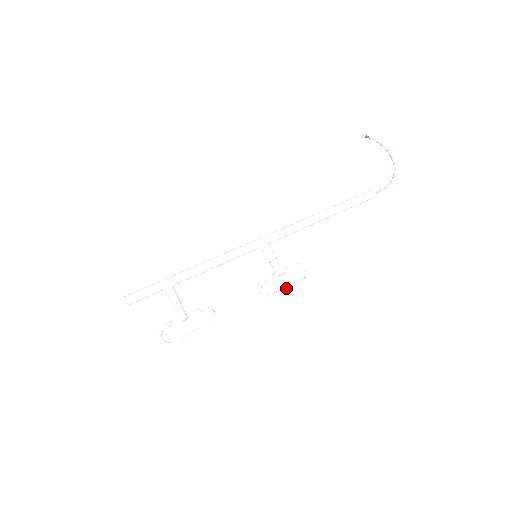
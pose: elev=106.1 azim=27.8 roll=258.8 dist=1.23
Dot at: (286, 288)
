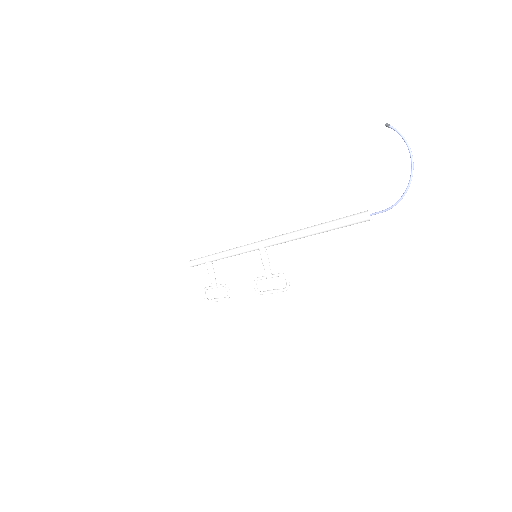
Dot at: (269, 292)
